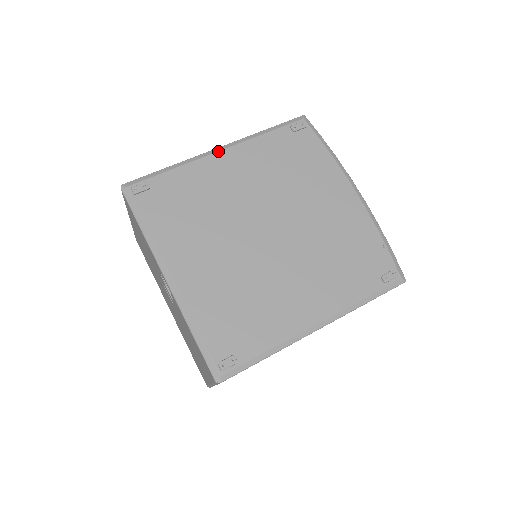
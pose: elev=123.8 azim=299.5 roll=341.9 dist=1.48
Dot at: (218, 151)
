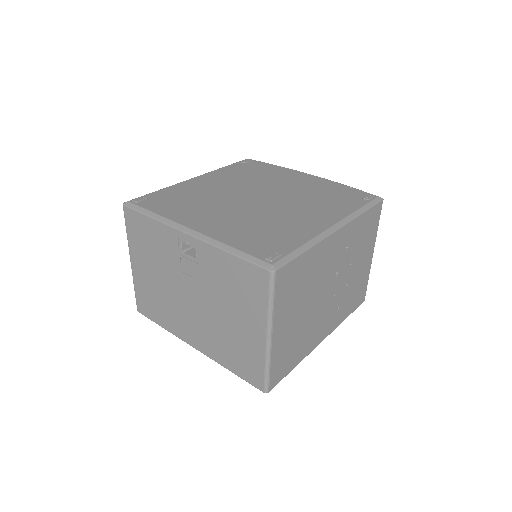
Dot at: (193, 178)
